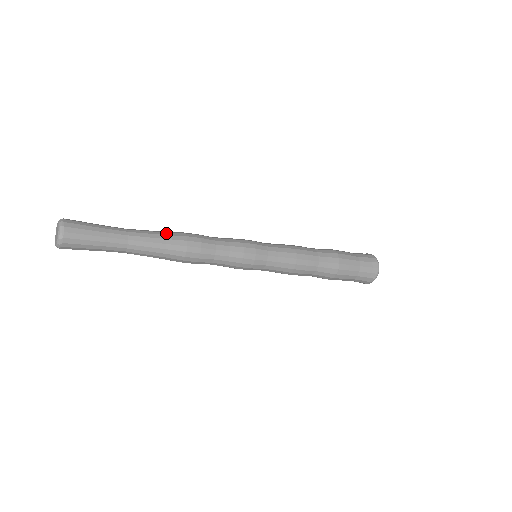
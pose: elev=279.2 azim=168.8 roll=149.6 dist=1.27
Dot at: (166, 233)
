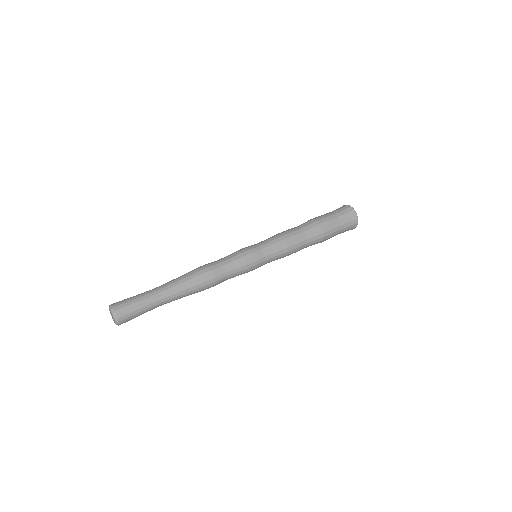
Dot at: (181, 276)
